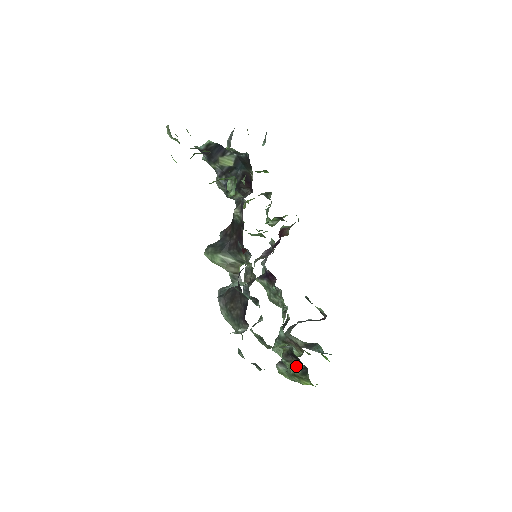
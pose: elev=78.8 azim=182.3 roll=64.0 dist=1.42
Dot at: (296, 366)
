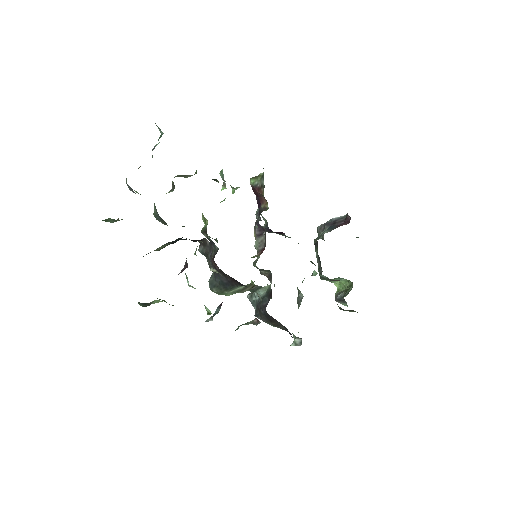
Dot at: occluded
